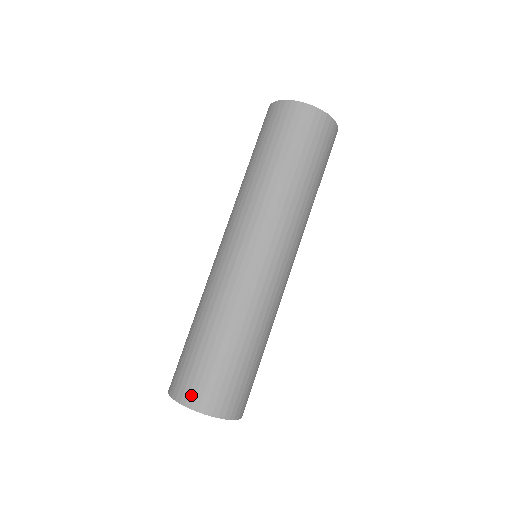
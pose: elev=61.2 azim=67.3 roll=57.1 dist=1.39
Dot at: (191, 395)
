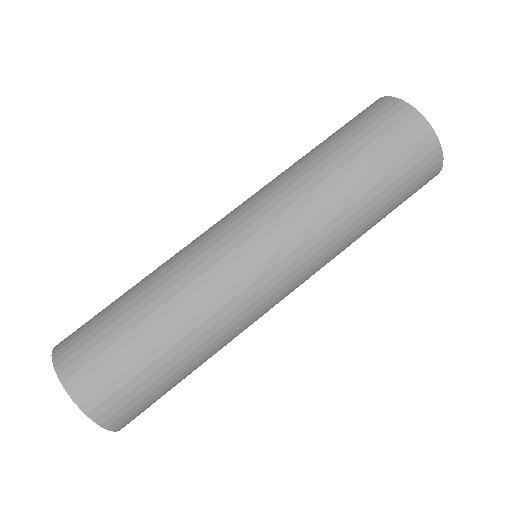
Dot at: (83, 383)
